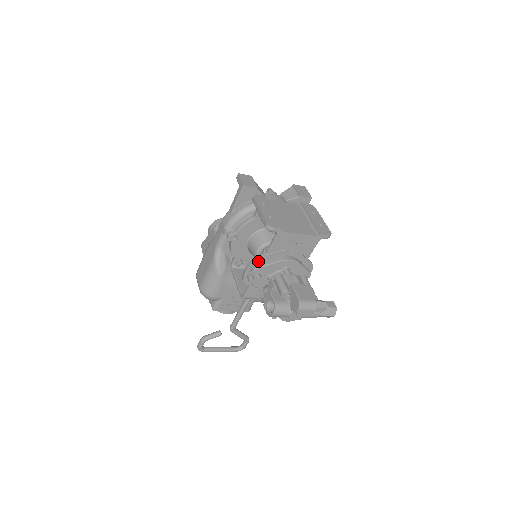
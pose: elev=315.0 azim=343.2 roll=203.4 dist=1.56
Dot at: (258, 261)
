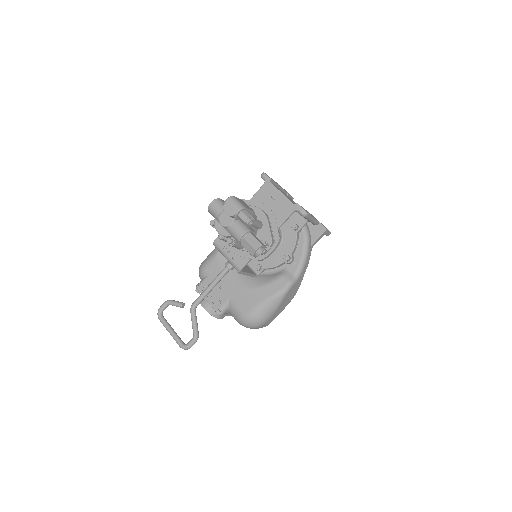
Dot at: occluded
